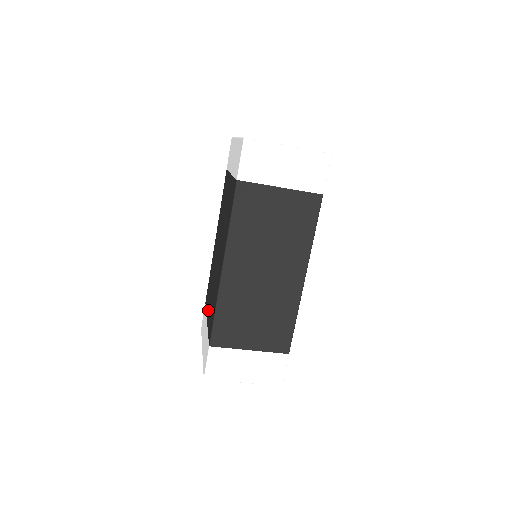
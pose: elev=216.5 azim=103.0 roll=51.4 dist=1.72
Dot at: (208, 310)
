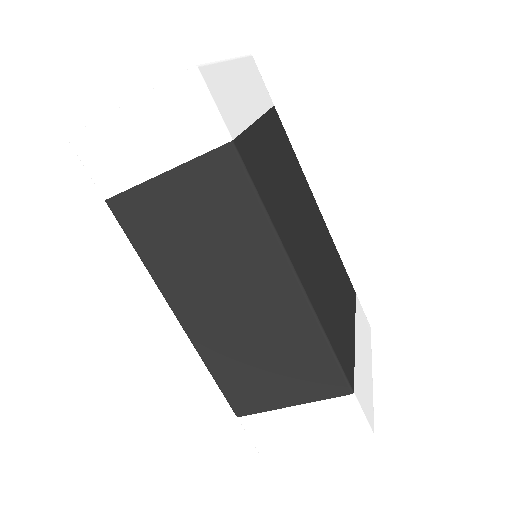
Dot at: occluded
